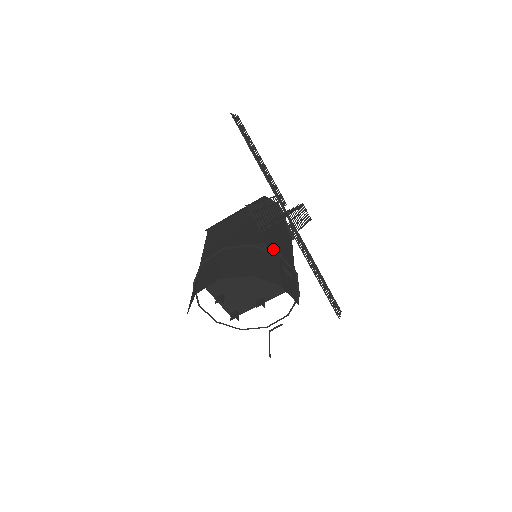
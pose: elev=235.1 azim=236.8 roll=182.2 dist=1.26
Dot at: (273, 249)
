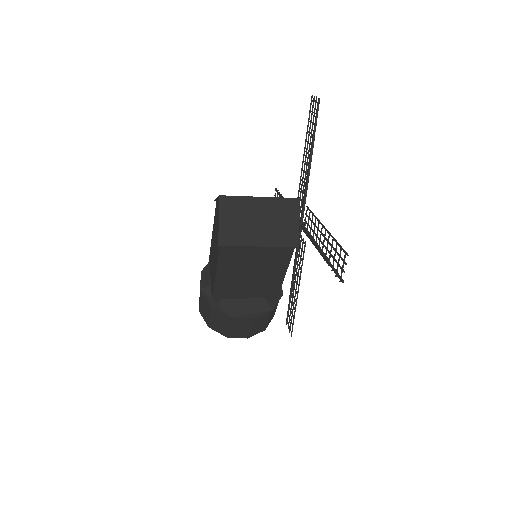
Dot at: occluded
